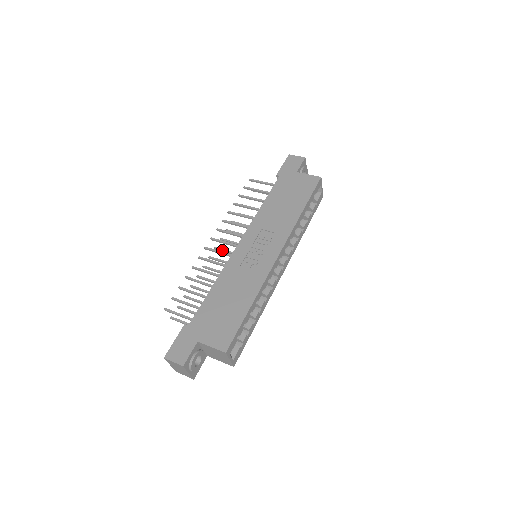
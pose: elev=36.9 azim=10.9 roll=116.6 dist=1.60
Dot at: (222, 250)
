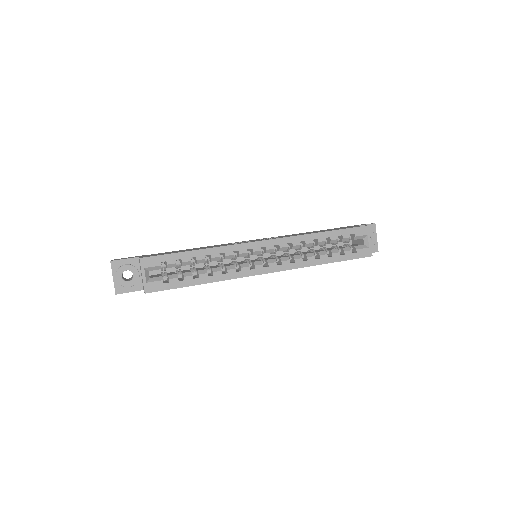
Dot at: occluded
